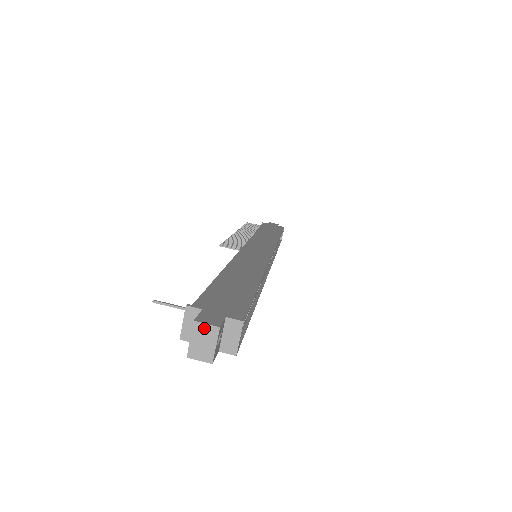
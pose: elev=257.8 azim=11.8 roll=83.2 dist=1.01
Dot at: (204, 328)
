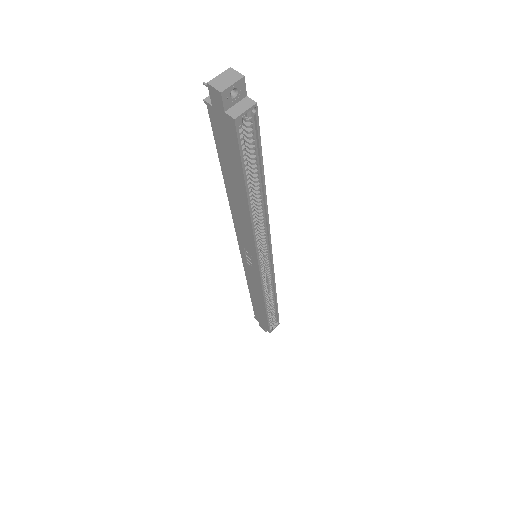
Dot at: (234, 73)
